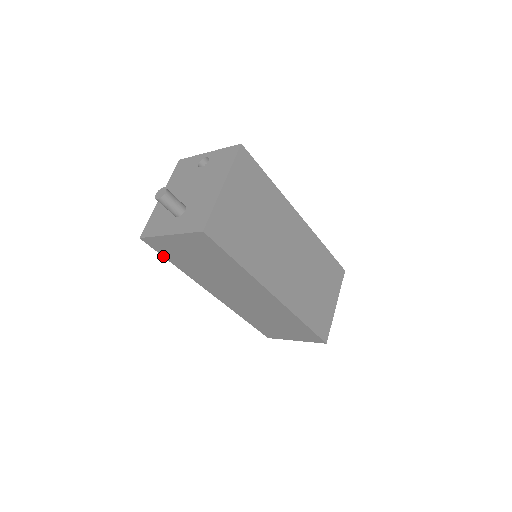
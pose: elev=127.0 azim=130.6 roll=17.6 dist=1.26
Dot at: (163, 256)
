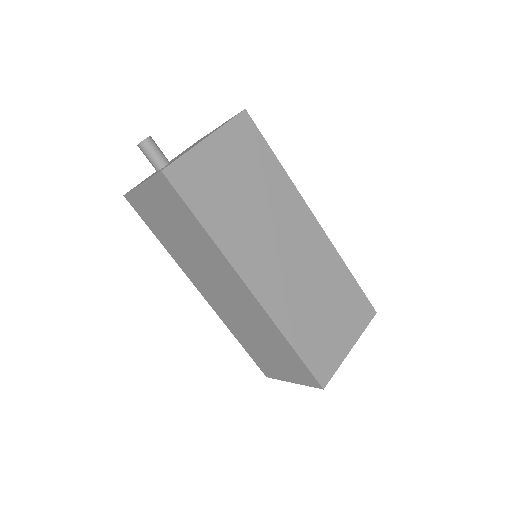
Dot at: (147, 224)
